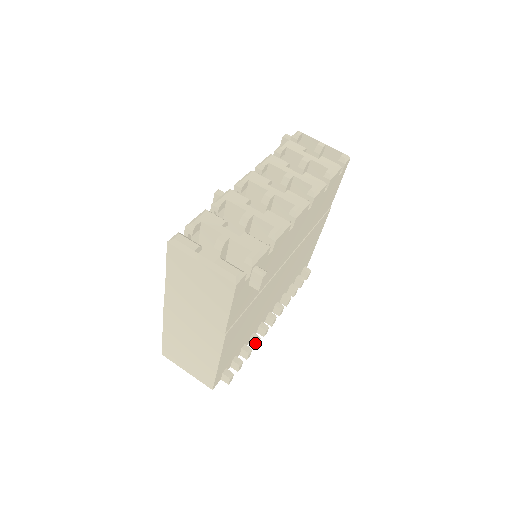
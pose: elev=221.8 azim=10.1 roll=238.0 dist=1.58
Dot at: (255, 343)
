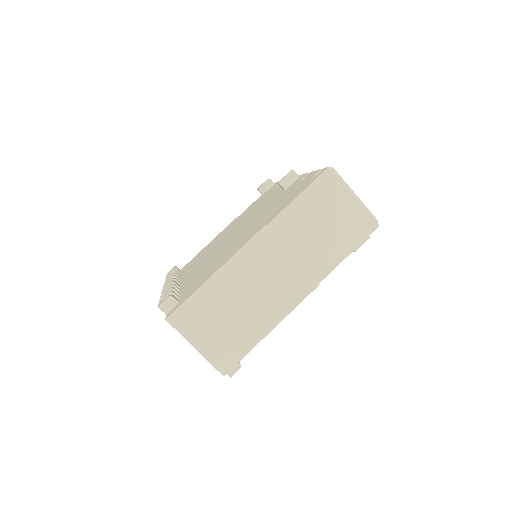
Dot at: occluded
